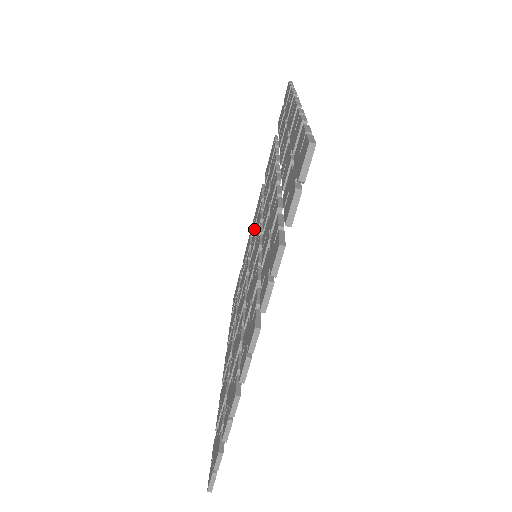
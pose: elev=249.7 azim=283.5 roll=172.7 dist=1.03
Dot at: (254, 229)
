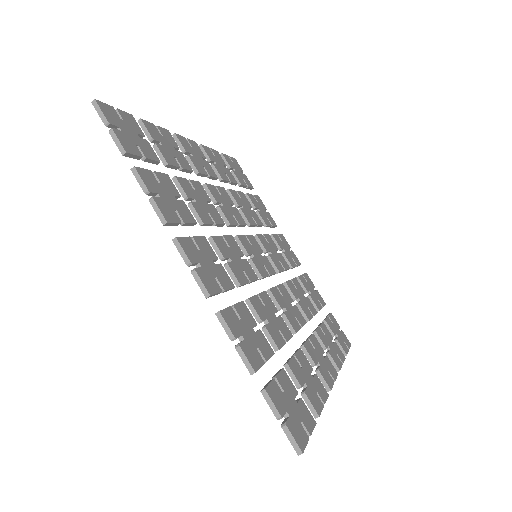
Dot at: occluded
